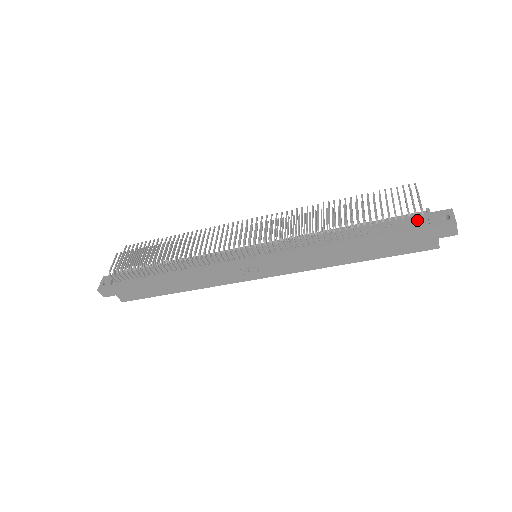
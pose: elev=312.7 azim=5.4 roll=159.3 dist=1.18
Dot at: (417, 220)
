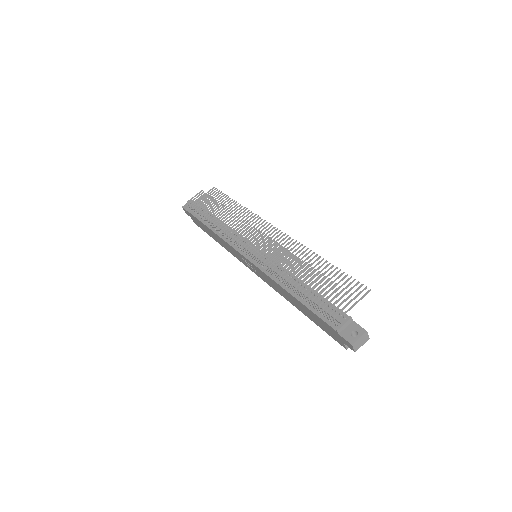
Dot at: (331, 319)
